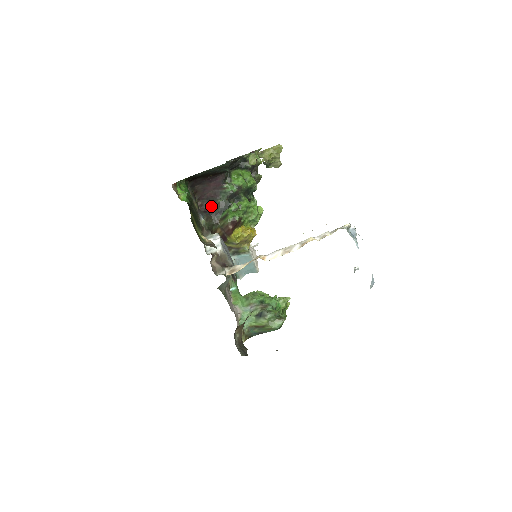
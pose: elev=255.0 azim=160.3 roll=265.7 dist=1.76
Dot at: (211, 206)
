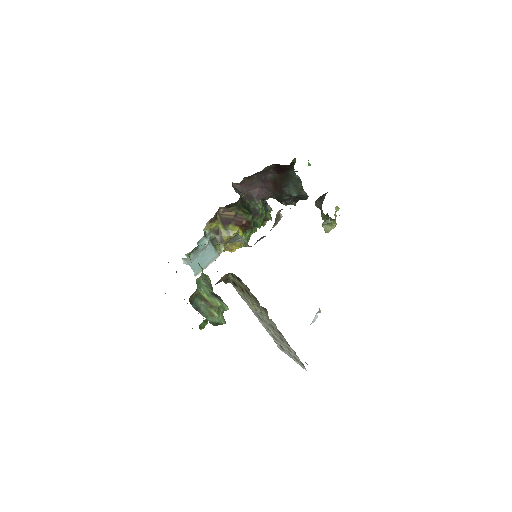
Dot at: (241, 197)
